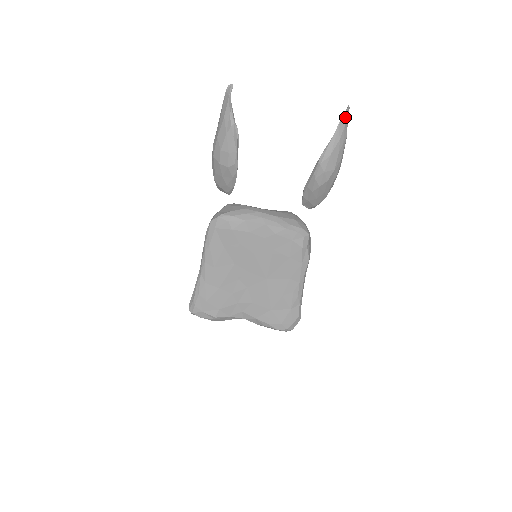
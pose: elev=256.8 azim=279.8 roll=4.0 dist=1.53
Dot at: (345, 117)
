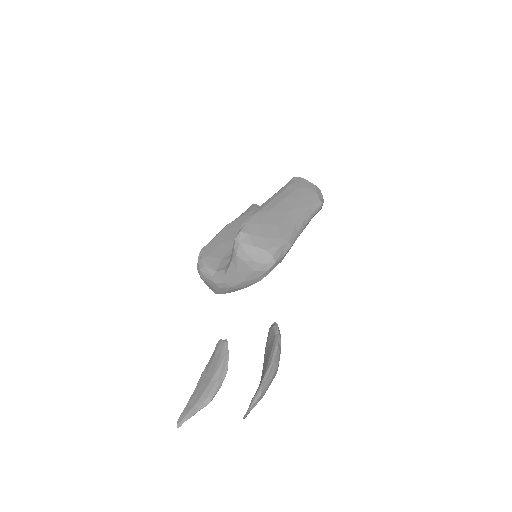
Dot at: (249, 411)
